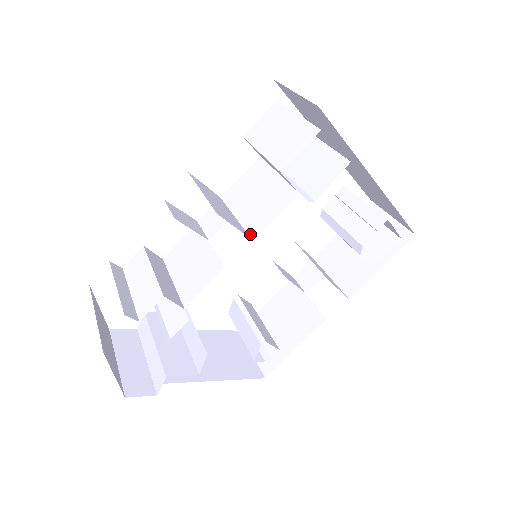
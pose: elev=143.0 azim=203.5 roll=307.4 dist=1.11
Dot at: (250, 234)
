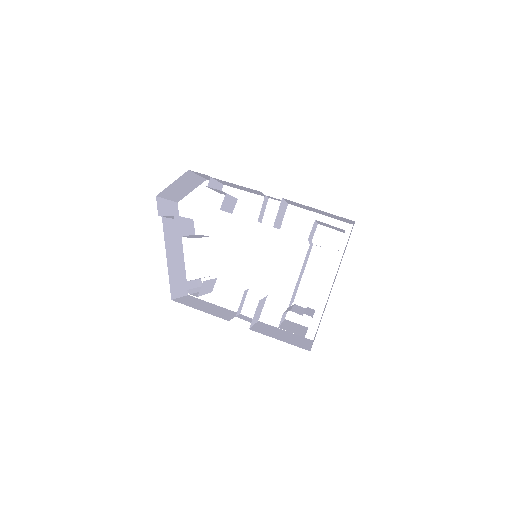
Dot at: occluded
